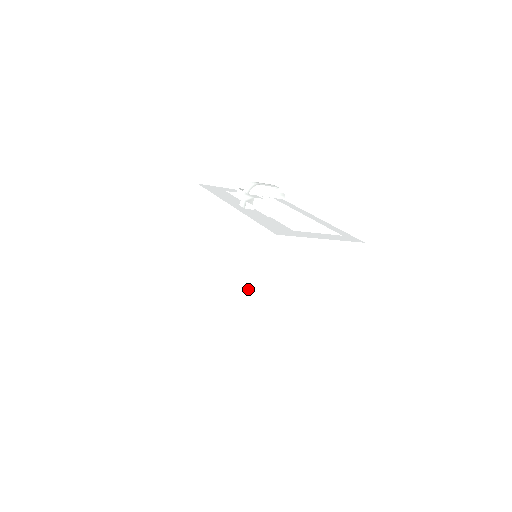
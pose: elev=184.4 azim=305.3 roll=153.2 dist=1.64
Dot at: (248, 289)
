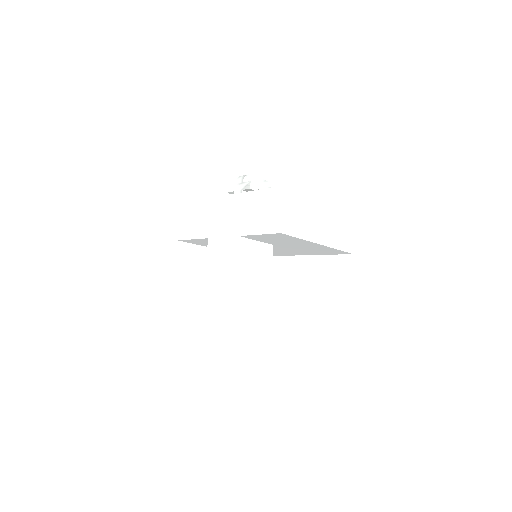
Dot at: (259, 284)
